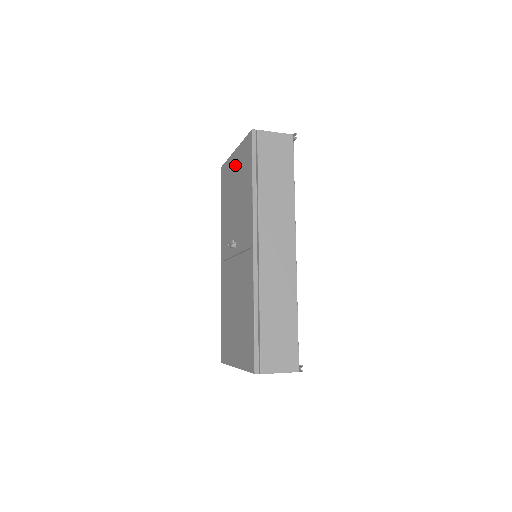
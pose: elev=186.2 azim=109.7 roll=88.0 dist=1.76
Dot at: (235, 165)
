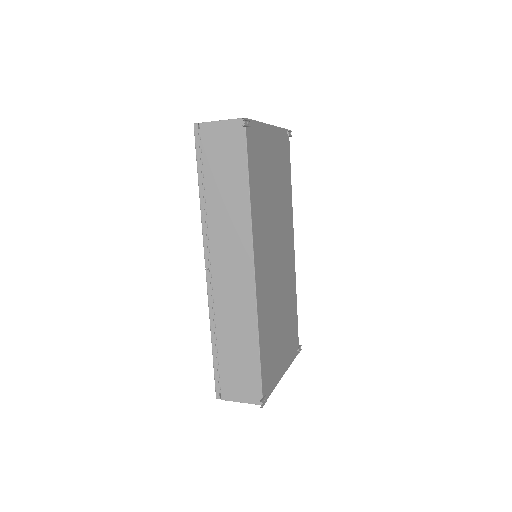
Dot at: occluded
